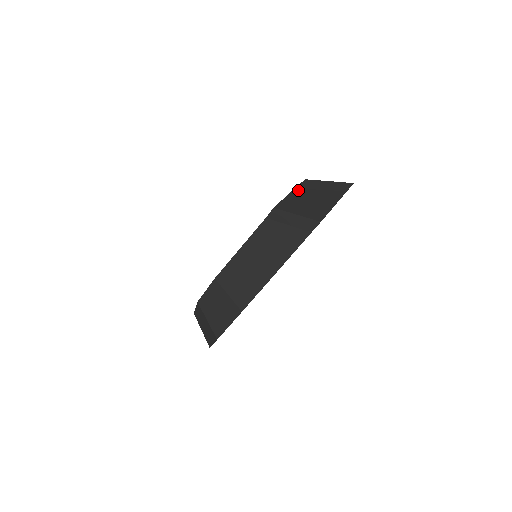
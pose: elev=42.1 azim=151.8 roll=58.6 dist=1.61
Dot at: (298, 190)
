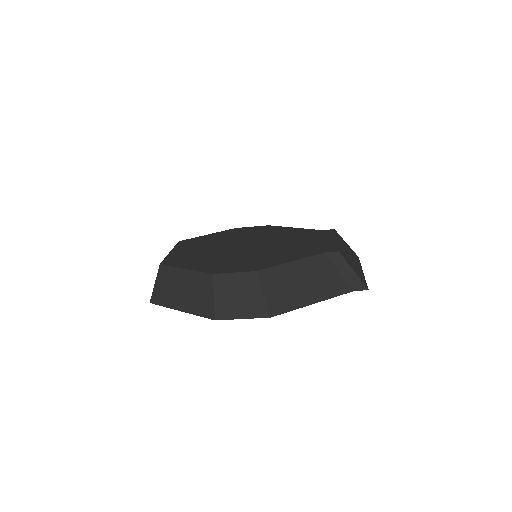
Dot at: (339, 240)
